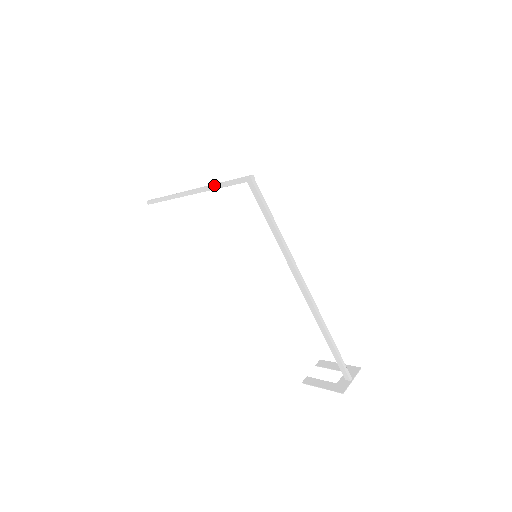
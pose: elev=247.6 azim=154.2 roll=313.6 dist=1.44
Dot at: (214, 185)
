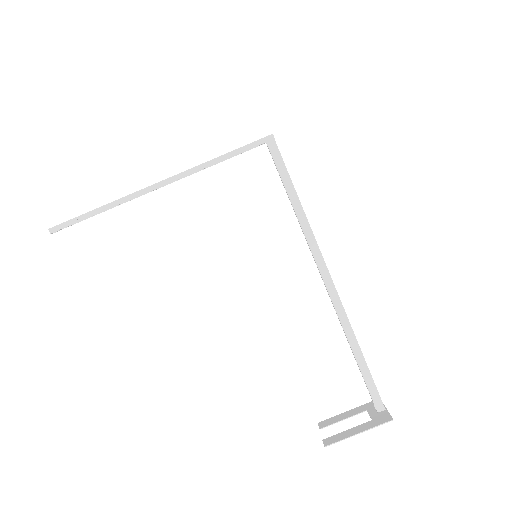
Dot at: occluded
